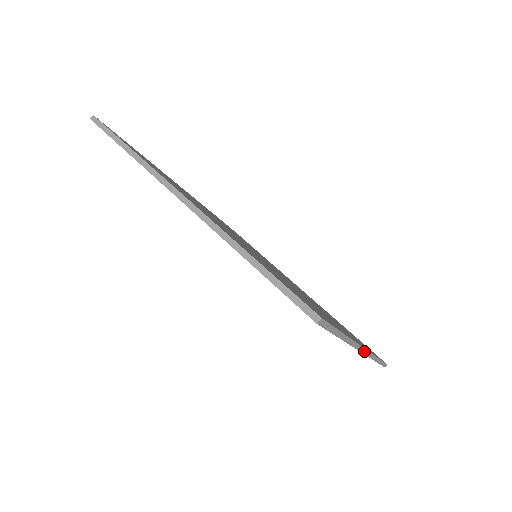
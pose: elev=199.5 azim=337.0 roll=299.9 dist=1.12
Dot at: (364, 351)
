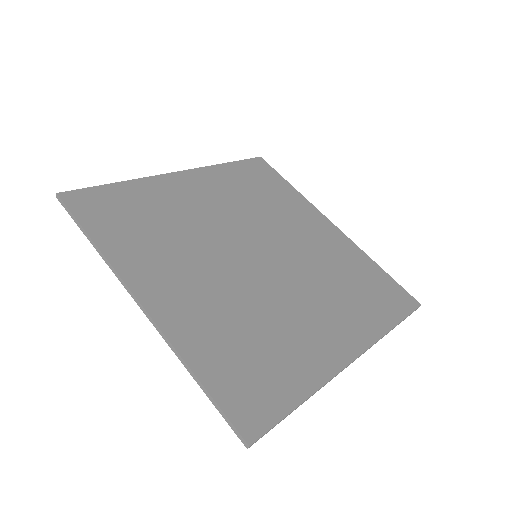
Dot at: occluded
